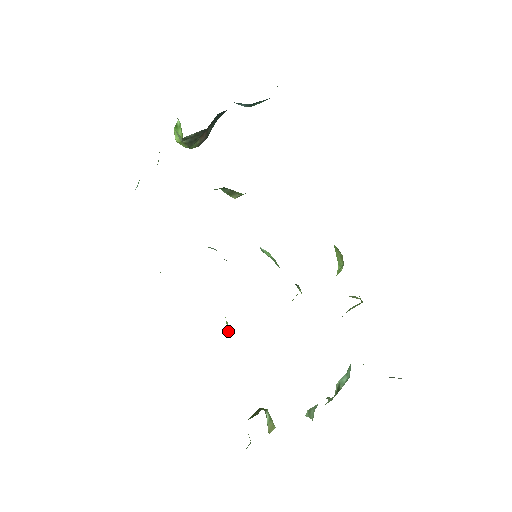
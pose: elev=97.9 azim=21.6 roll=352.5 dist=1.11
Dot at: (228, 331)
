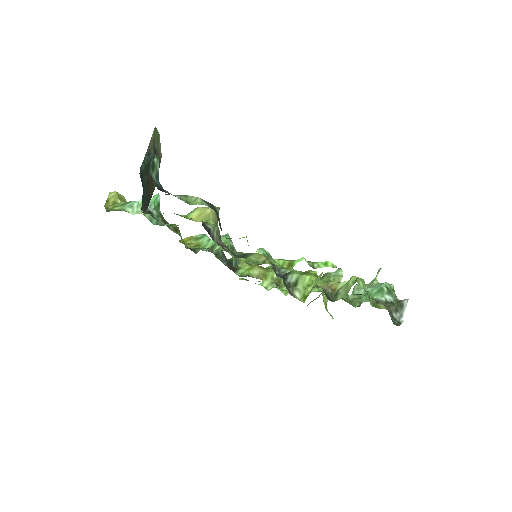
Dot at: occluded
